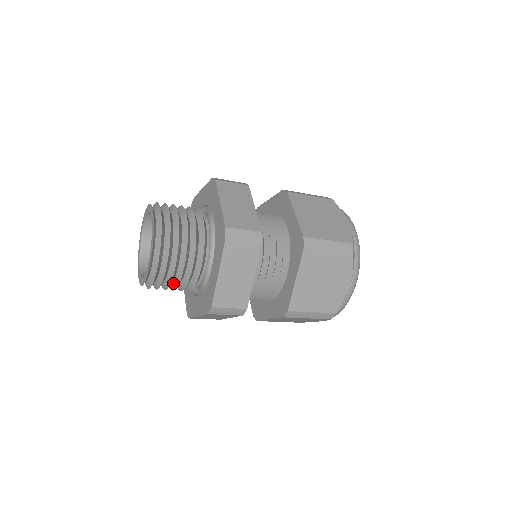
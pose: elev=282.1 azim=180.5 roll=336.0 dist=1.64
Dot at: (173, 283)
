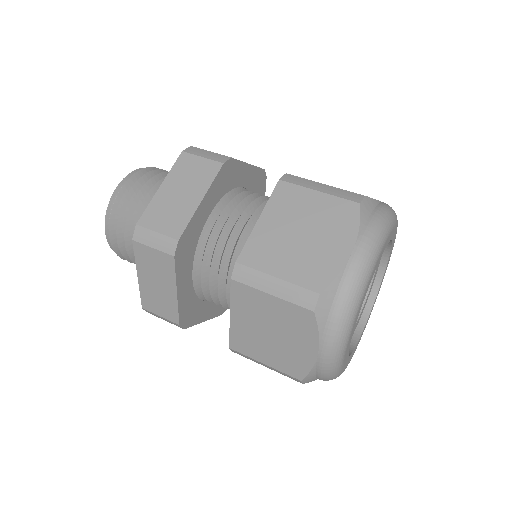
Dot at: occluded
